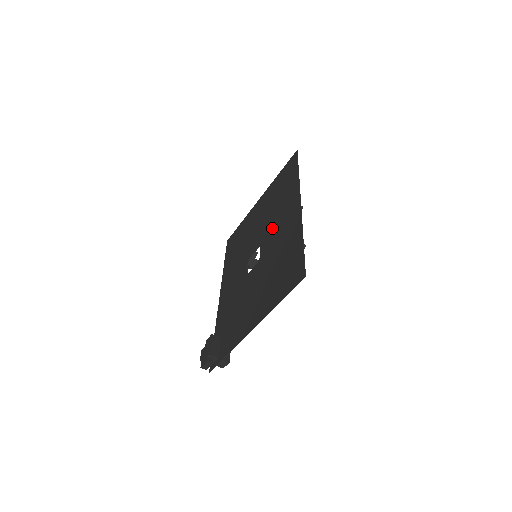
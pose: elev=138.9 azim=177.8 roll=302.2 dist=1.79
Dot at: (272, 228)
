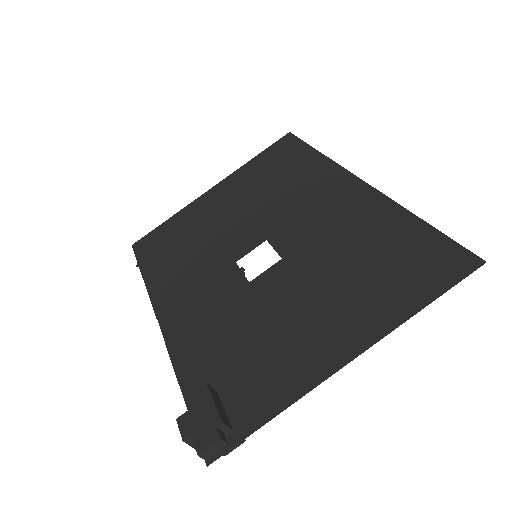
Dot at: (292, 215)
